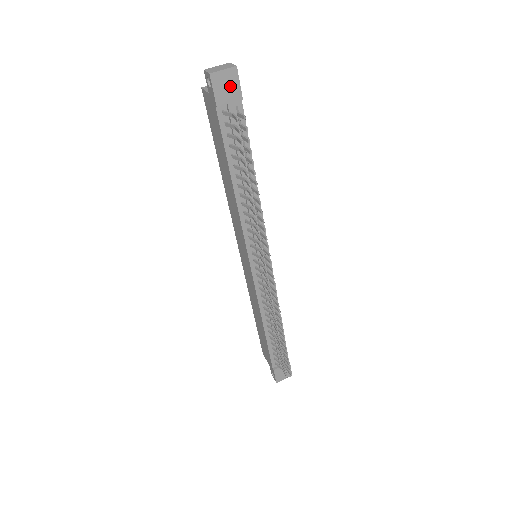
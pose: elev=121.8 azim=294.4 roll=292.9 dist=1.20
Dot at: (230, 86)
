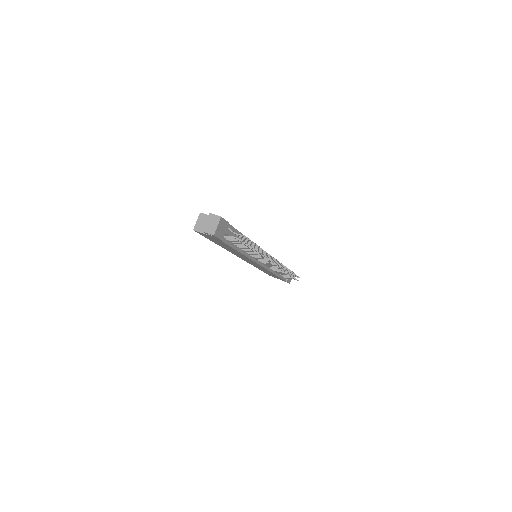
Dot at: (223, 227)
